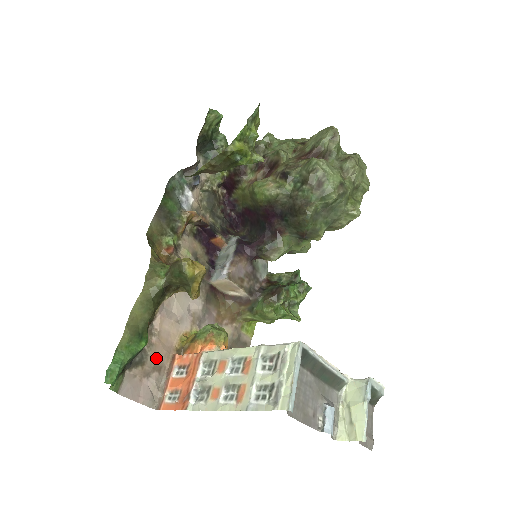
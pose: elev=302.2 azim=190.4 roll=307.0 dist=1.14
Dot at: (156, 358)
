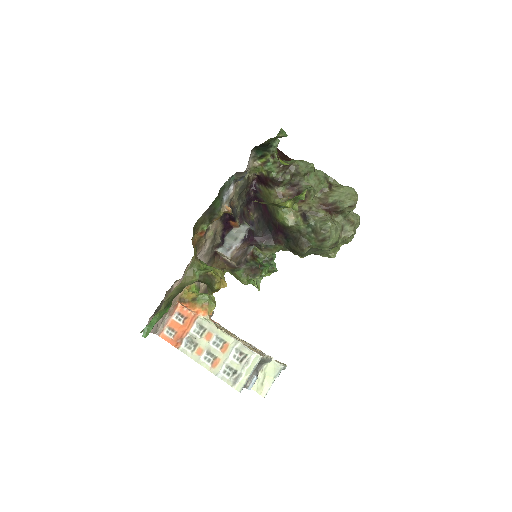
Dot at: occluded
